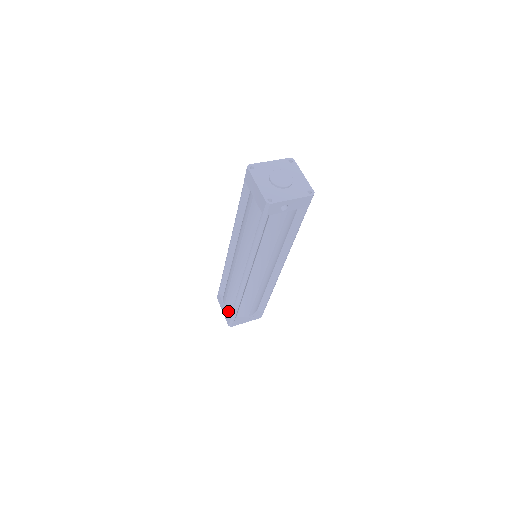
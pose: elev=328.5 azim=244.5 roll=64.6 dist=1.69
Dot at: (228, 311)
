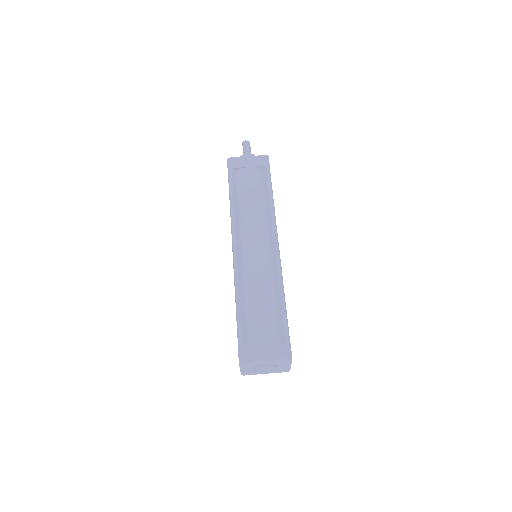
Dot at: occluded
